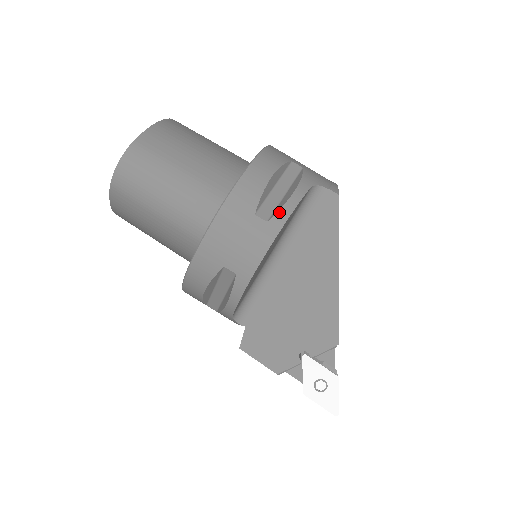
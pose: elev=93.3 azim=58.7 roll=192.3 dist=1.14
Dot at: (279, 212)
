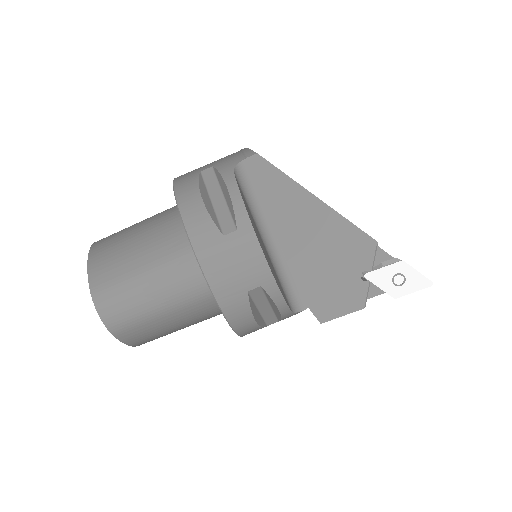
Dot at: (236, 214)
